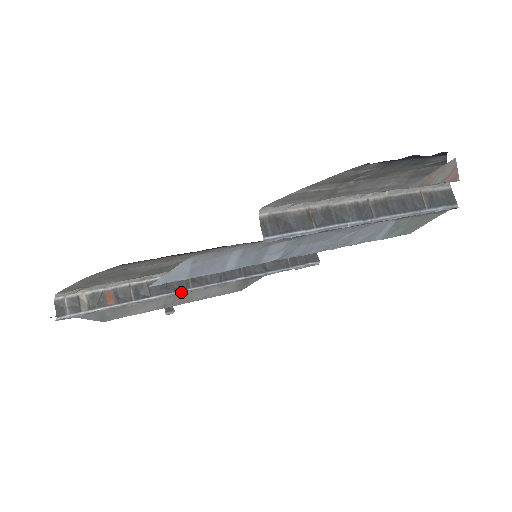
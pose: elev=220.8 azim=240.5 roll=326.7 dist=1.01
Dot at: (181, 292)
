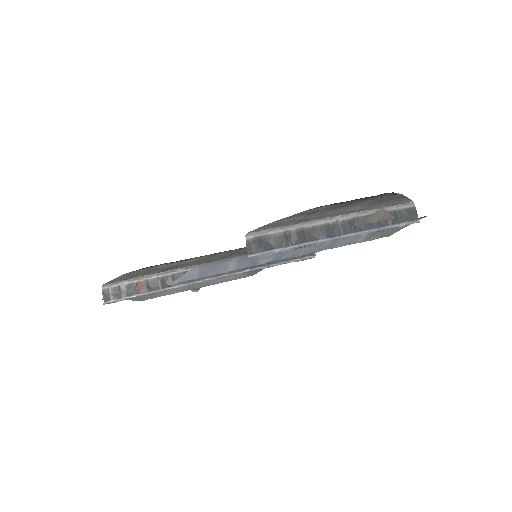
Dot at: (198, 282)
